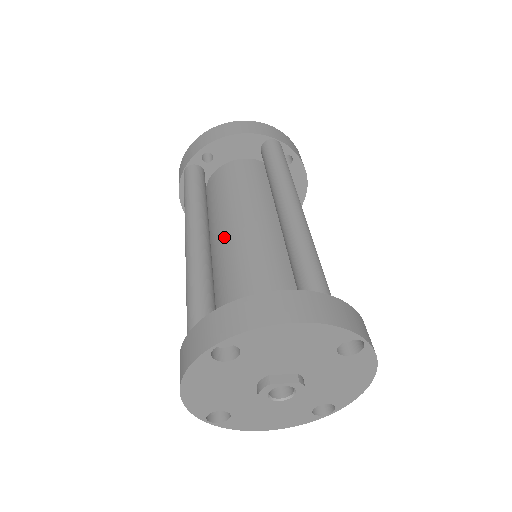
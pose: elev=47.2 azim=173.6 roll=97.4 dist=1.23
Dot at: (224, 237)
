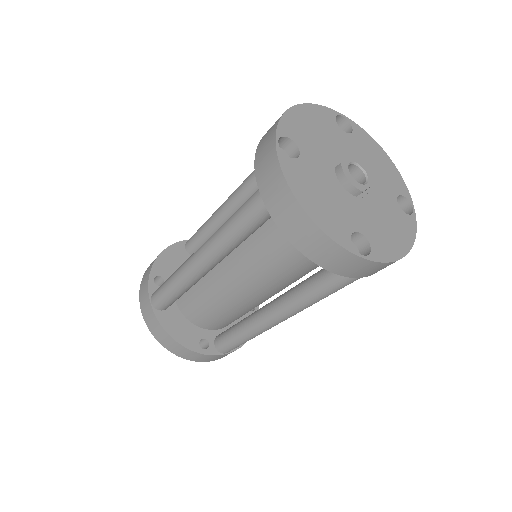
Dot at: occluded
